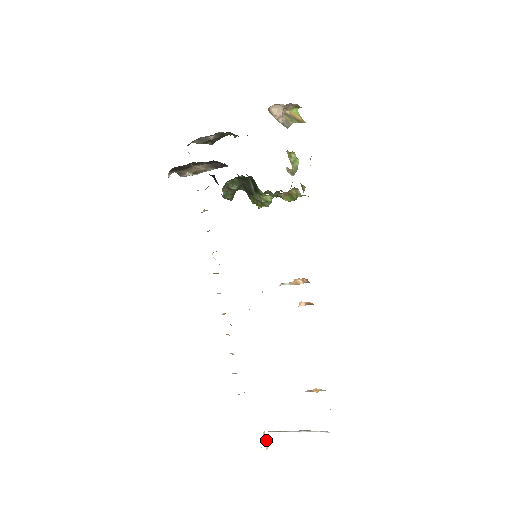
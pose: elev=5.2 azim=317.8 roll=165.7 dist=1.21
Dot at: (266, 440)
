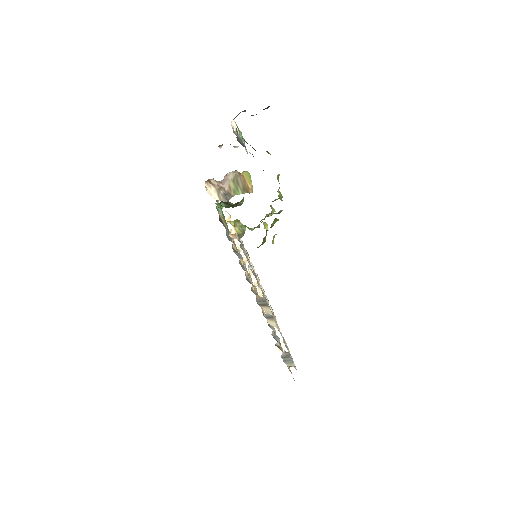
Dot at: occluded
